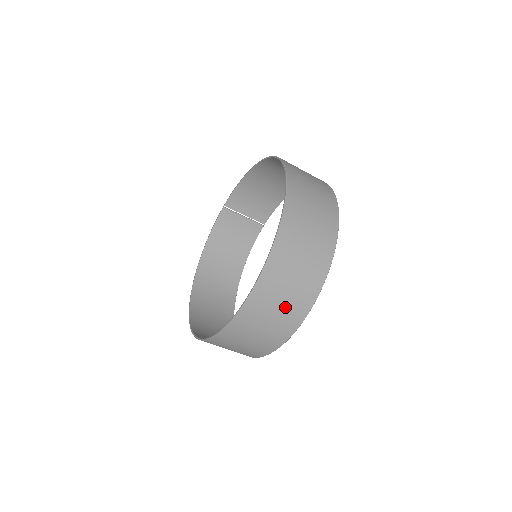
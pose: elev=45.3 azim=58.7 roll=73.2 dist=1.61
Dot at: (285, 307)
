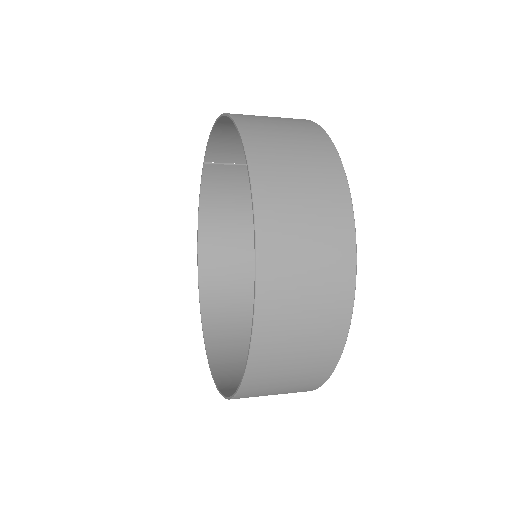
Dot at: (297, 378)
